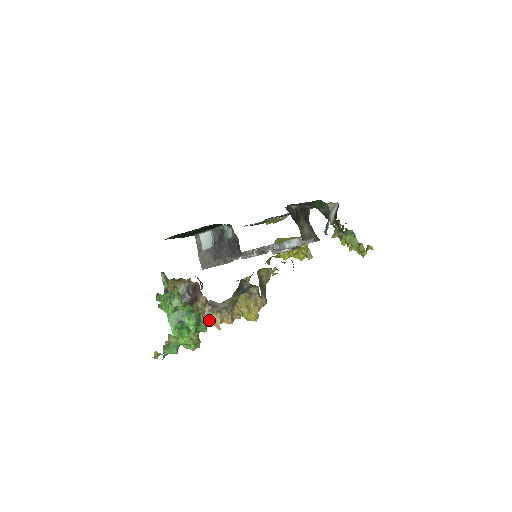
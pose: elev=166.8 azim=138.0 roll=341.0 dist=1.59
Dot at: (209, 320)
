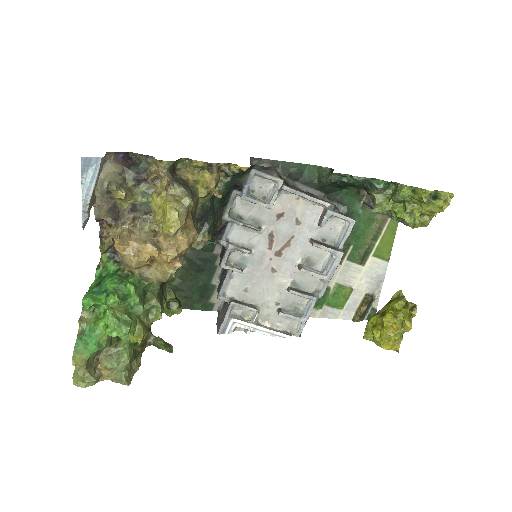
Dot at: (115, 243)
